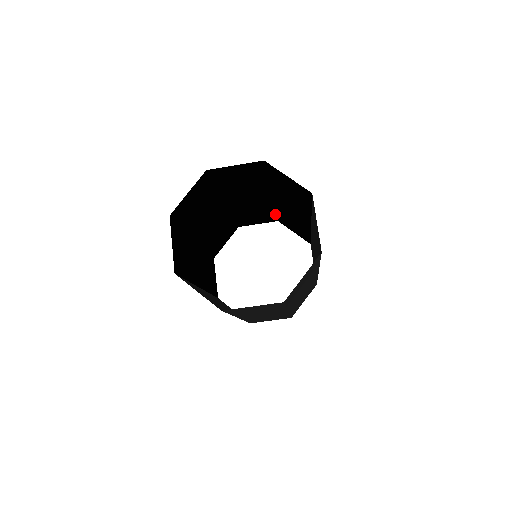
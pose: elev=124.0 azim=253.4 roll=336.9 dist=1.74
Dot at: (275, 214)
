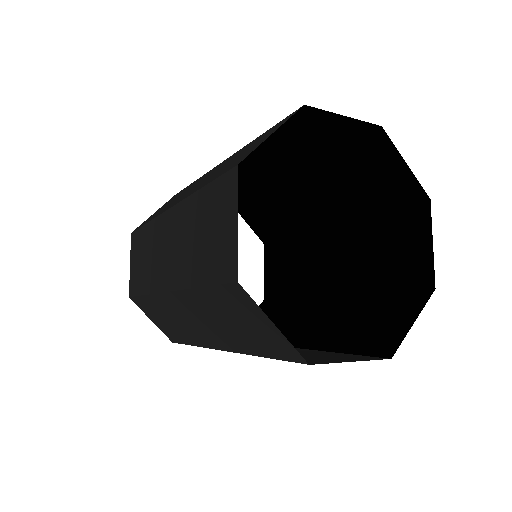
Dot at: (186, 187)
